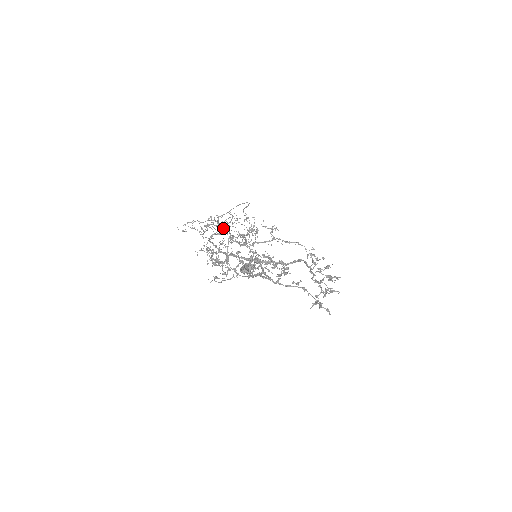
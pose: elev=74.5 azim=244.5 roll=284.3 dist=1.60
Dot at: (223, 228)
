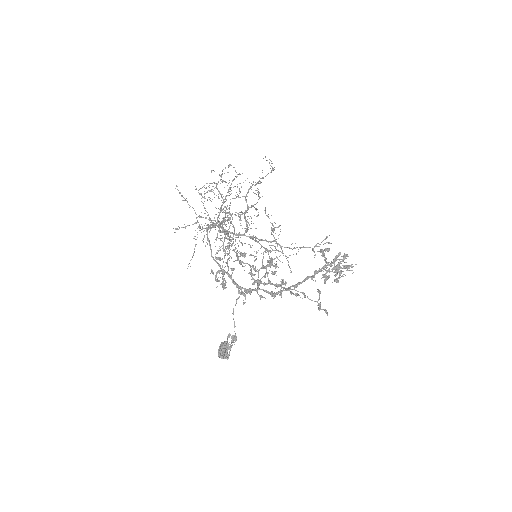
Dot at: occluded
